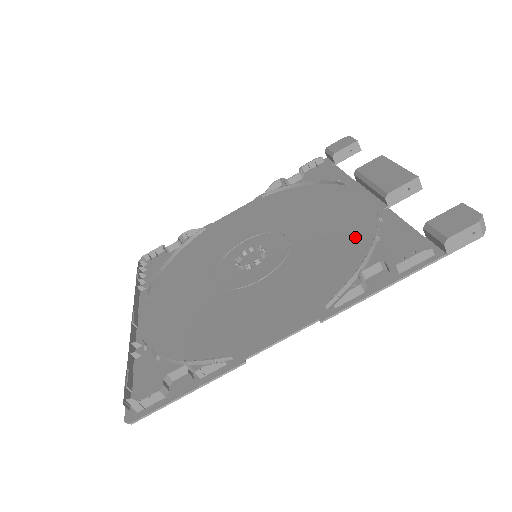
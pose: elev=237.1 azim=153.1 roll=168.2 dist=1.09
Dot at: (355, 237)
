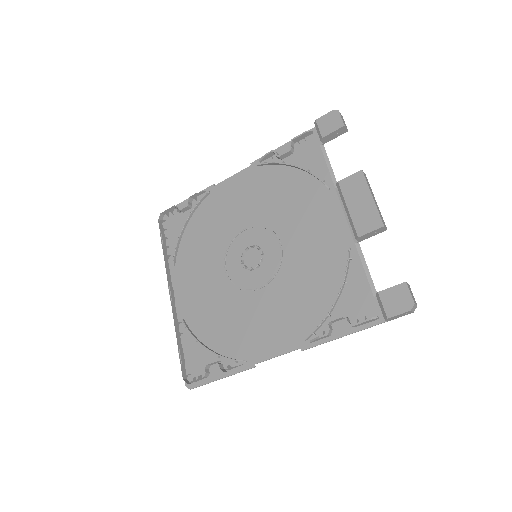
Dot at: (330, 270)
